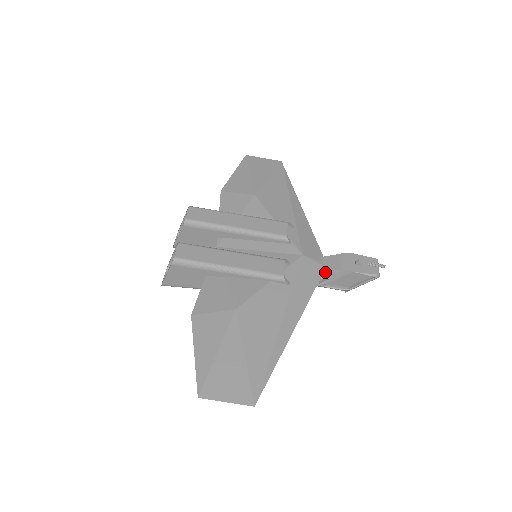
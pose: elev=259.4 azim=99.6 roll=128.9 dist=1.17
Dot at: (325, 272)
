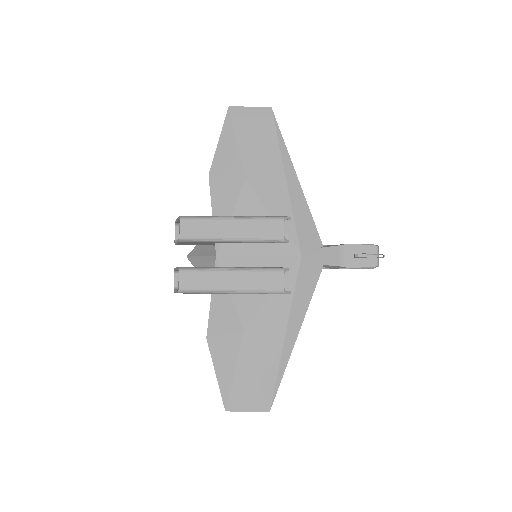
Dot at: (325, 266)
